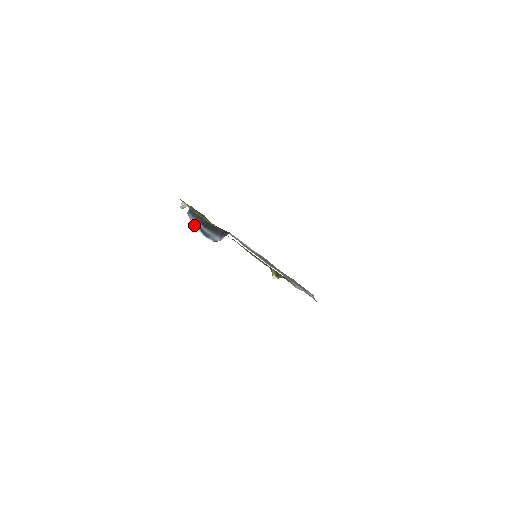
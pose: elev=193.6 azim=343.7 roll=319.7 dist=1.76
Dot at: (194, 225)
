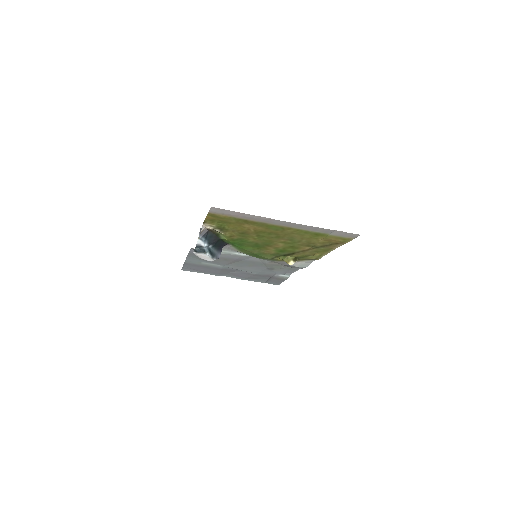
Dot at: (201, 250)
